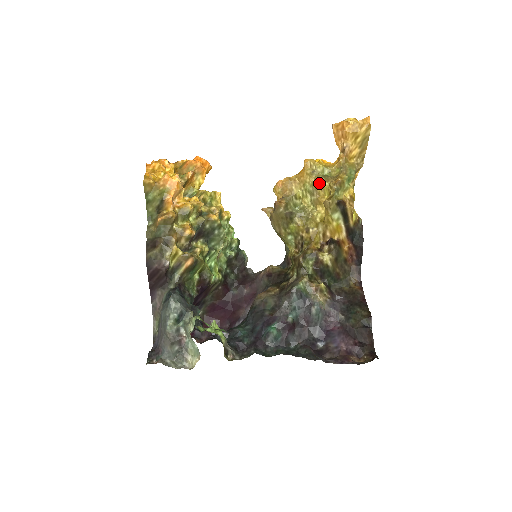
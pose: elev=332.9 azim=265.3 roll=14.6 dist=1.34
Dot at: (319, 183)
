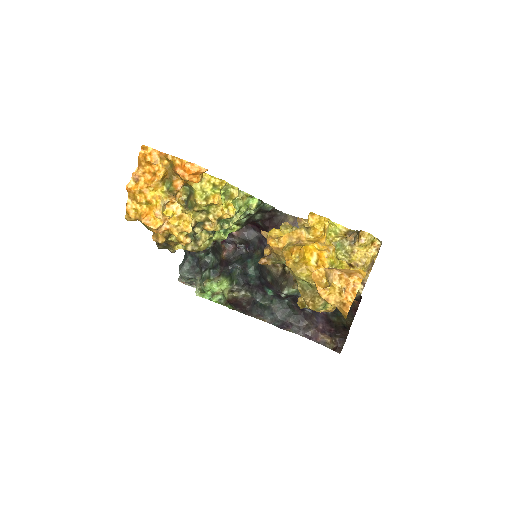
Dot at: (298, 285)
